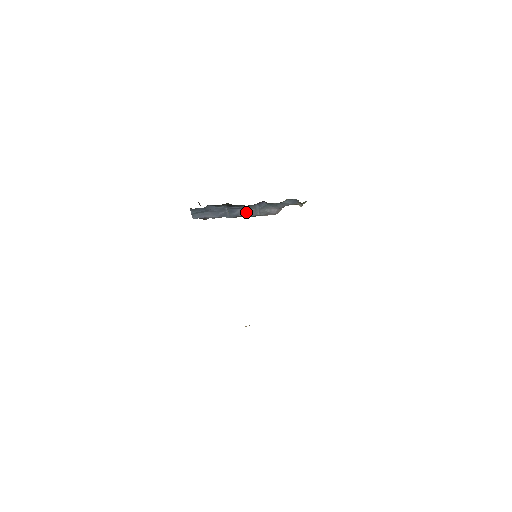
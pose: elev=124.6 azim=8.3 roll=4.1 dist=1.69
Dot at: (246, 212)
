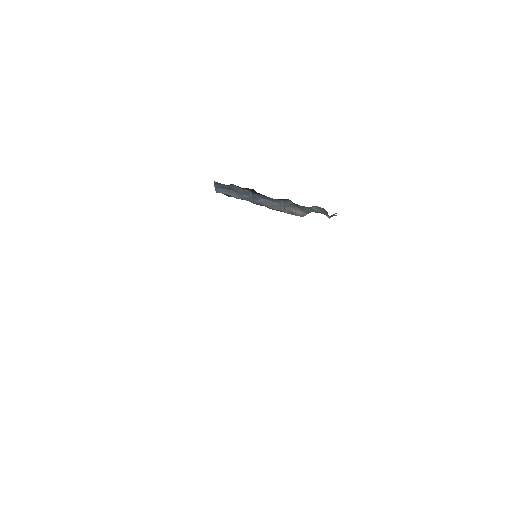
Dot at: (270, 204)
